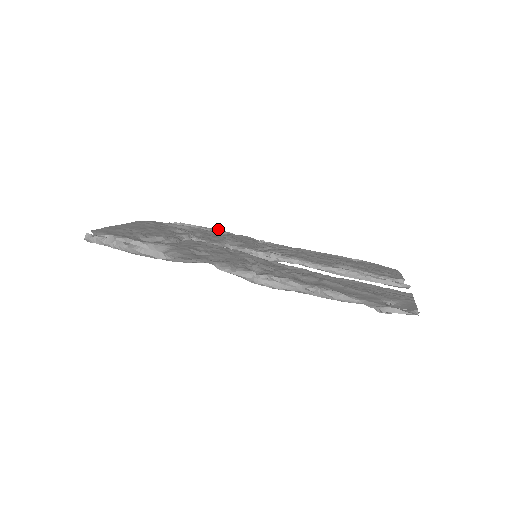
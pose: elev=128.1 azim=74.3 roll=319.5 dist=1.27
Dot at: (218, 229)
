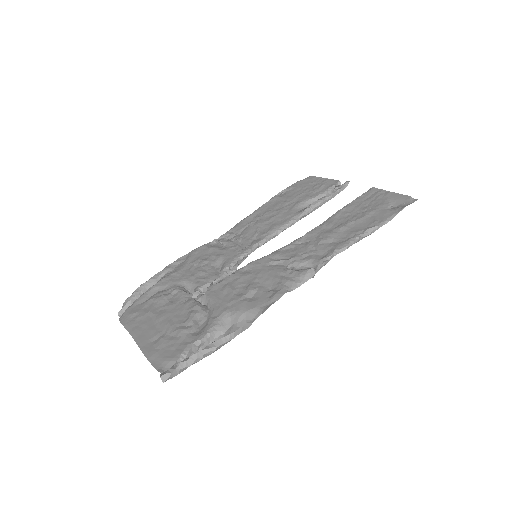
Dot at: occluded
